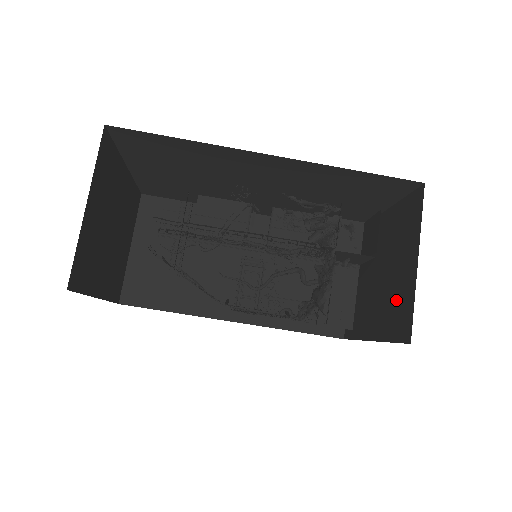
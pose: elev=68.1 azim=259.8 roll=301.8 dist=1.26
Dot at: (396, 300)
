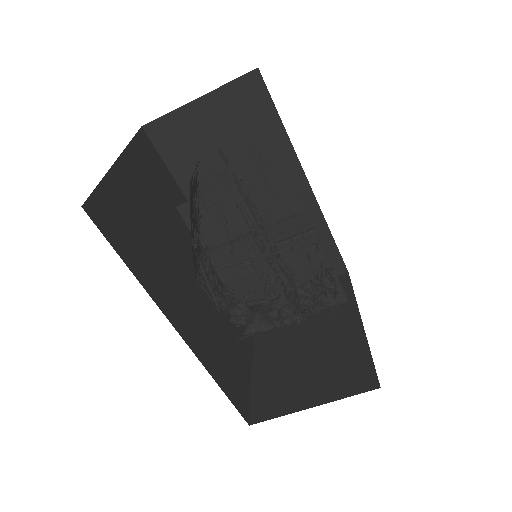
Dot at: (282, 386)
